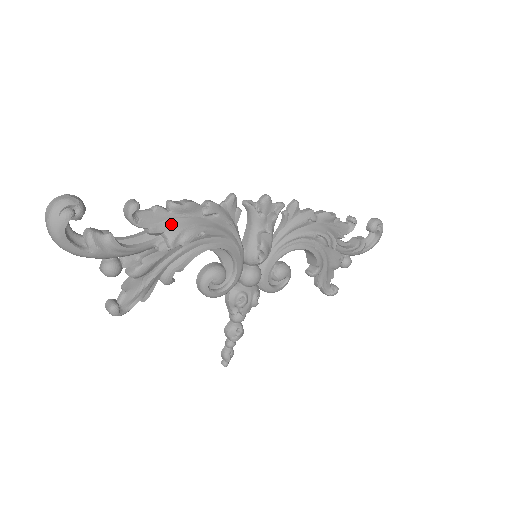
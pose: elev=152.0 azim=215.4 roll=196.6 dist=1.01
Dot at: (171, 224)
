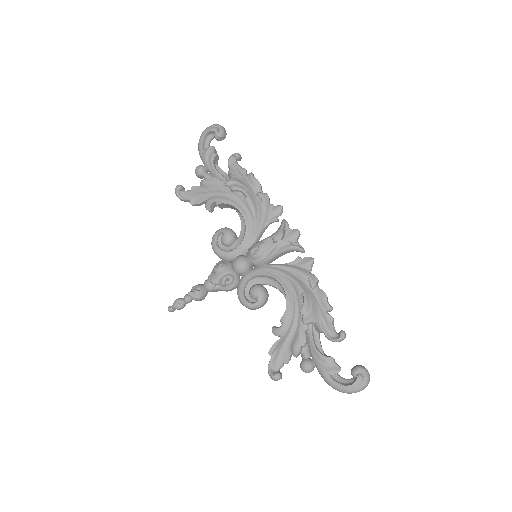
Dot at: (240, 178)
